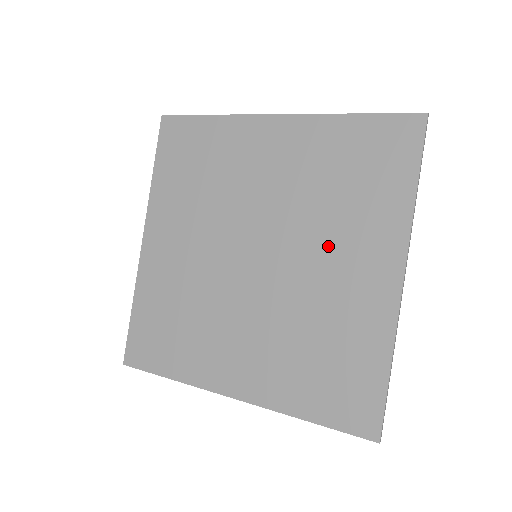
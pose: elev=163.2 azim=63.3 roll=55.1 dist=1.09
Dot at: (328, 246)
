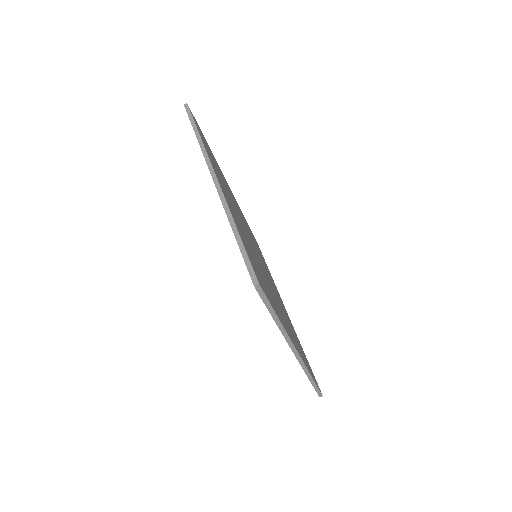
Dot at: occluded
